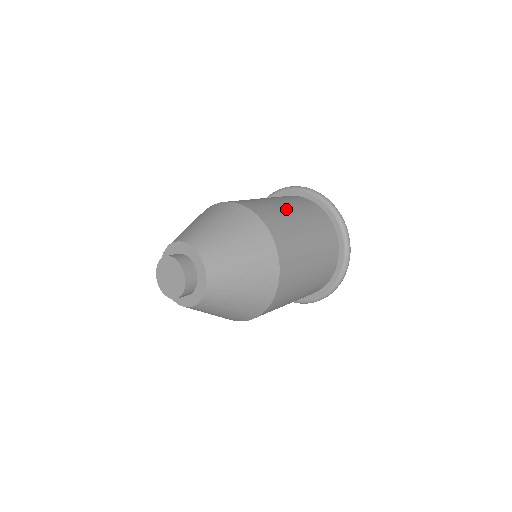
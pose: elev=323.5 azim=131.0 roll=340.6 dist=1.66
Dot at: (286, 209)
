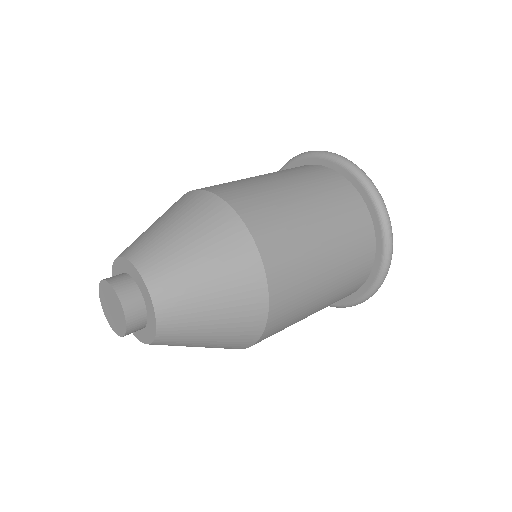
Dot at: (311, 226)
